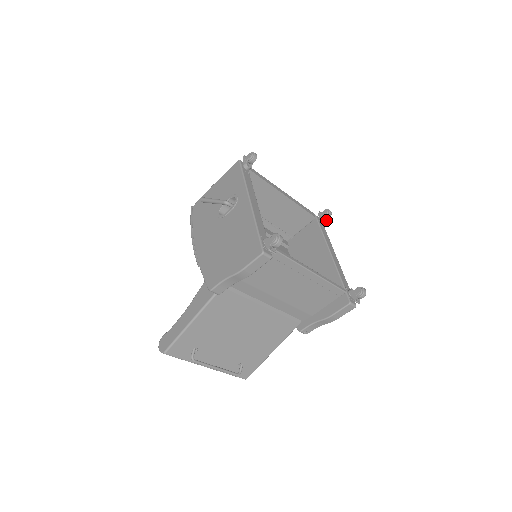
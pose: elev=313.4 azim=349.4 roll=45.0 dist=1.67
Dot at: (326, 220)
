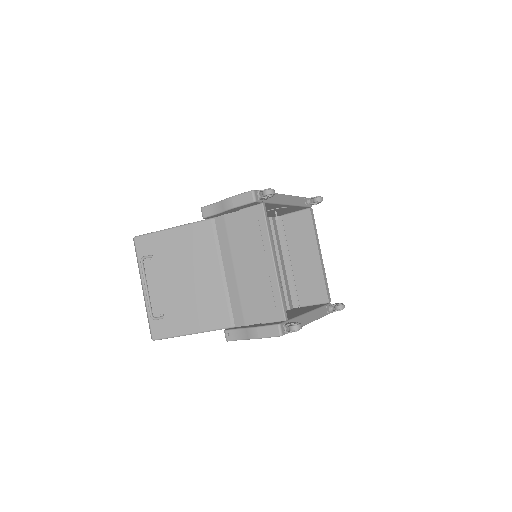
Dot at: (335, 310)
